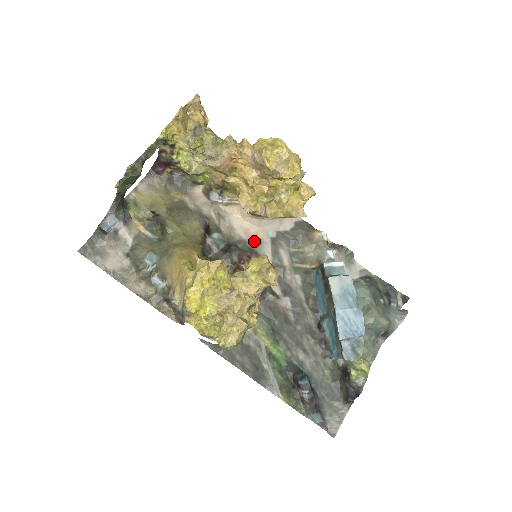
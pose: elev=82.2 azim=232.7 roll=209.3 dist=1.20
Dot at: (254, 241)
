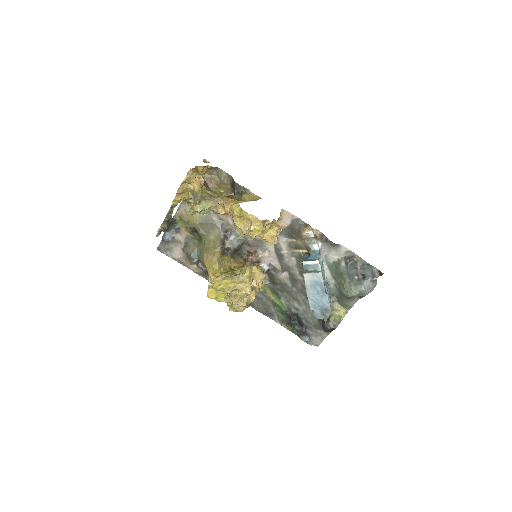
Dot at: (260, 237)
